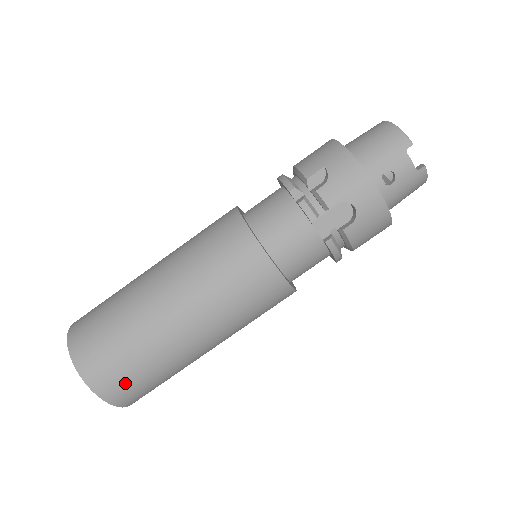
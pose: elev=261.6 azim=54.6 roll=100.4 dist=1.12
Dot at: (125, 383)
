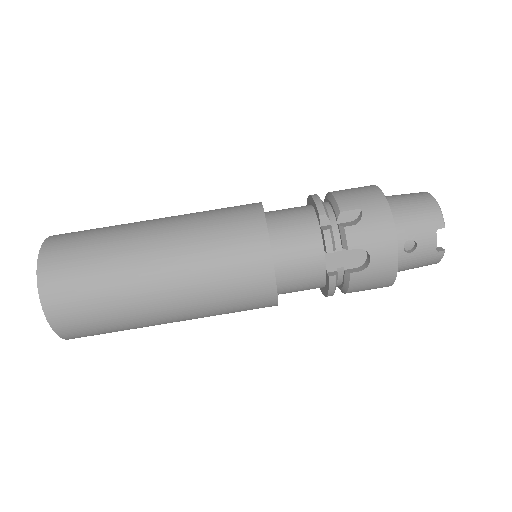
Dot at: (79, 318)
